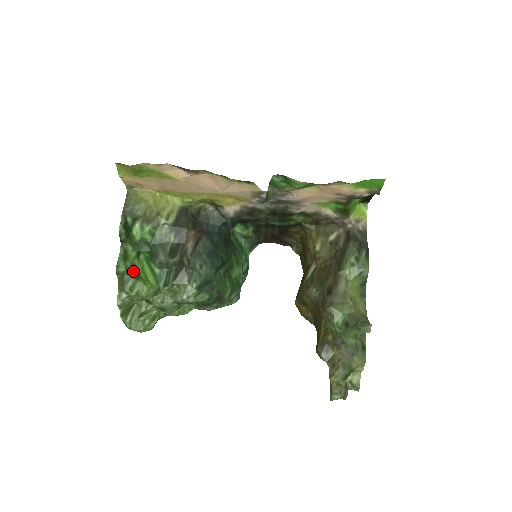
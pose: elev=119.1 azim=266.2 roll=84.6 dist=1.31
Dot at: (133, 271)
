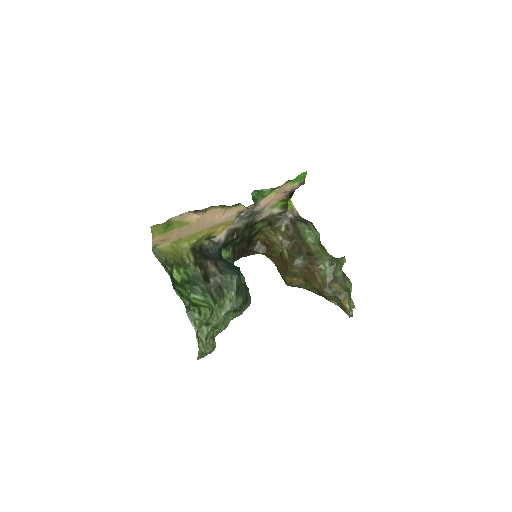
Dot at: (191, 303)
